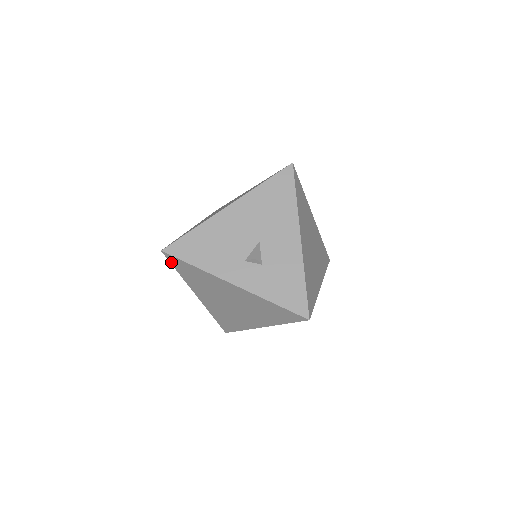
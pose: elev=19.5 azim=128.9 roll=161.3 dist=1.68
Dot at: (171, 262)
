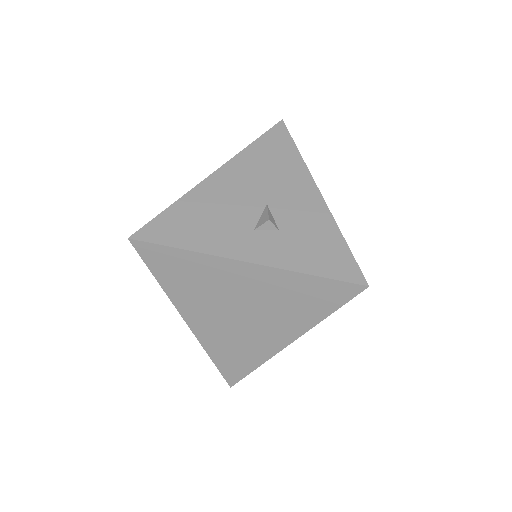
Dot at: (144, 258)
